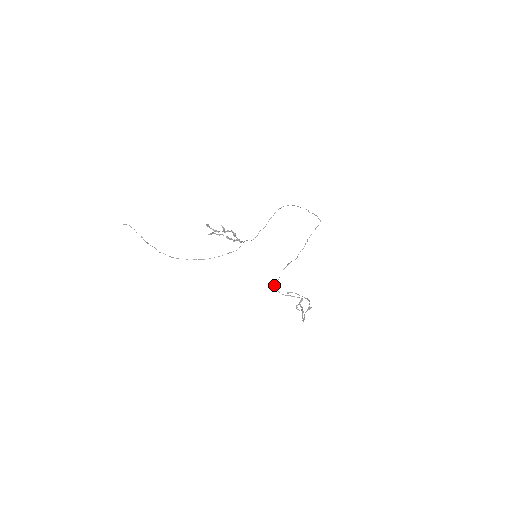
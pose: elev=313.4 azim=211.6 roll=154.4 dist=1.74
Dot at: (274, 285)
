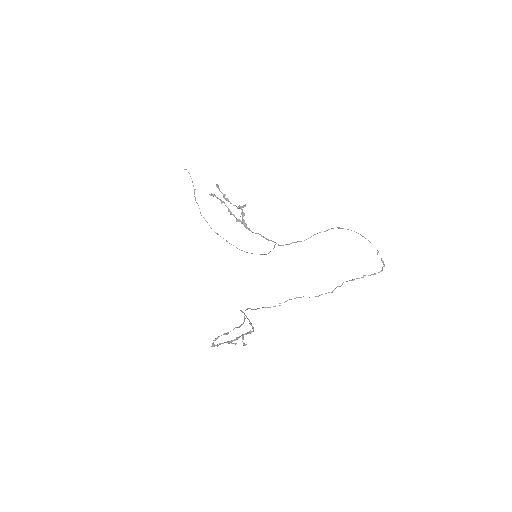
Dot at: occluded
